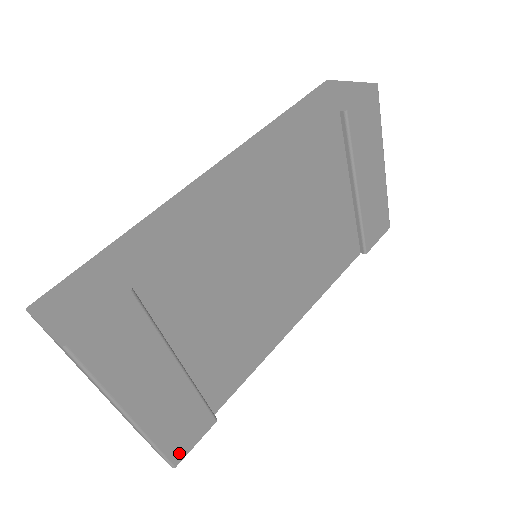
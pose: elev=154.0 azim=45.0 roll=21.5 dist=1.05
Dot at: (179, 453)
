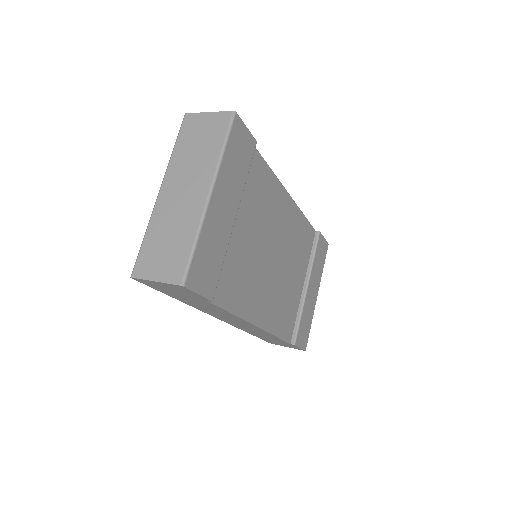
Dot at: (193, 279)
